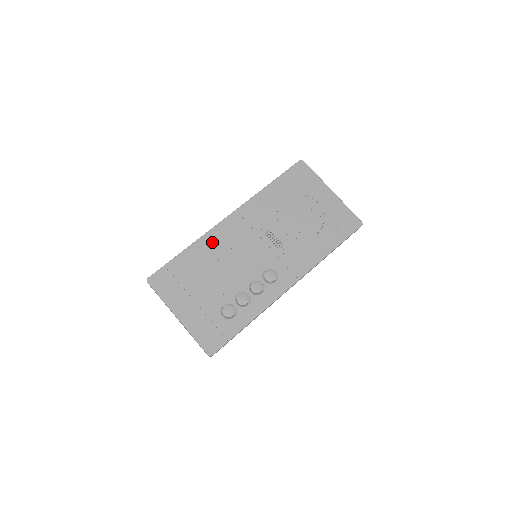
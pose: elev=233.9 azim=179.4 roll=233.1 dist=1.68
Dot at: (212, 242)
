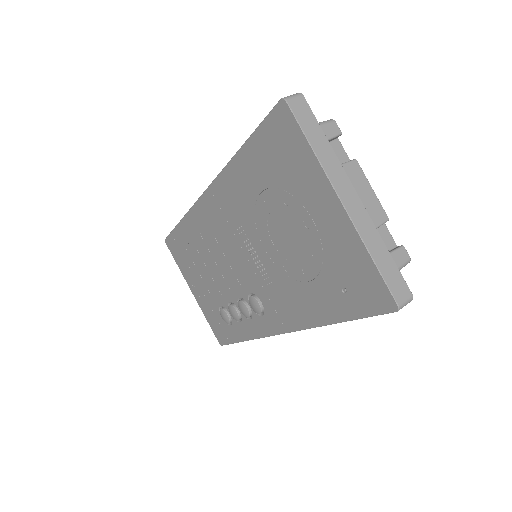
Dot at: (197, 225)
